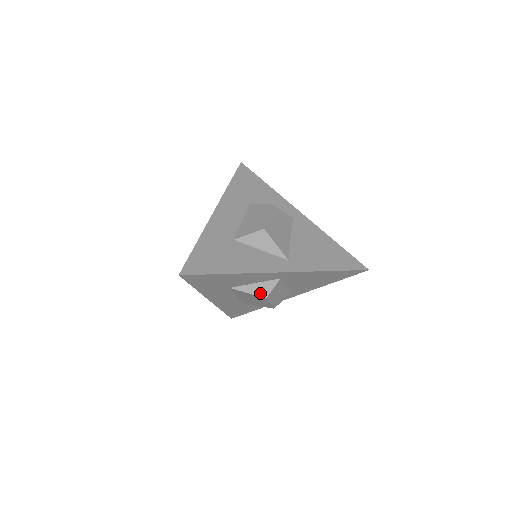
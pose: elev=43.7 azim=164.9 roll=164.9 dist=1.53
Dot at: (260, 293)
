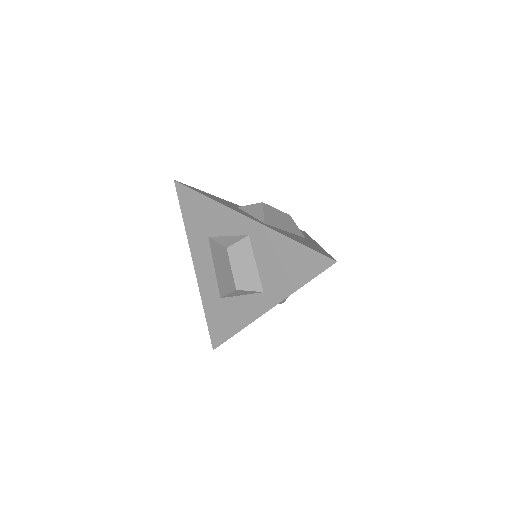
Dot at: (226, 243)
